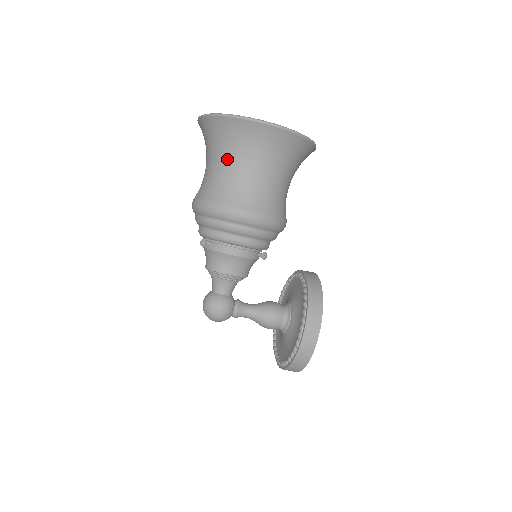
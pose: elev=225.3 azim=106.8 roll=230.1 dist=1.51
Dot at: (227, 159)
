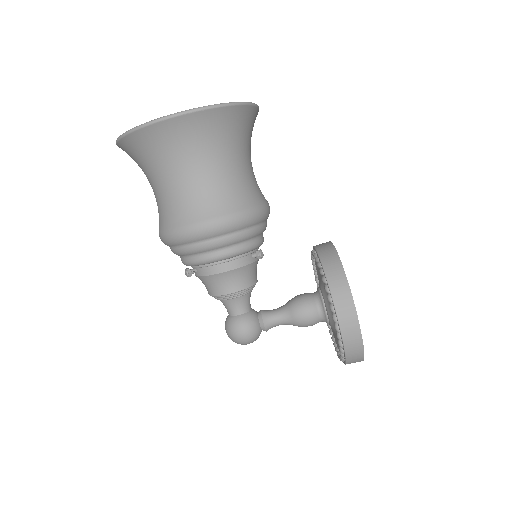
Dot at: (160, 176)
